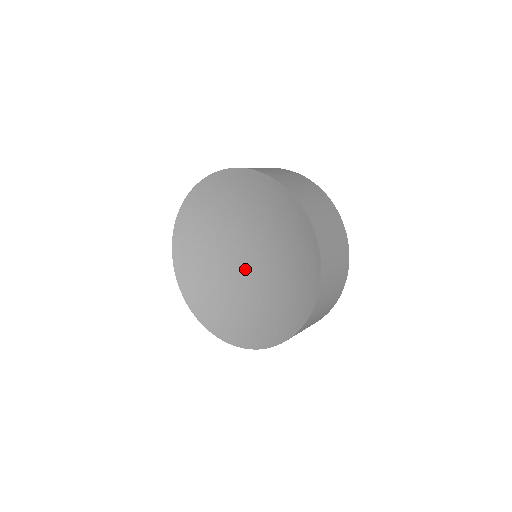
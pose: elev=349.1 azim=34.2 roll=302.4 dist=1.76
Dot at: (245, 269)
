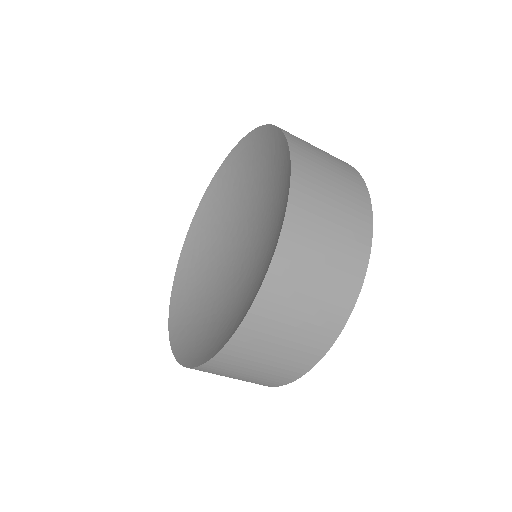
Dot at: (245, 264)
